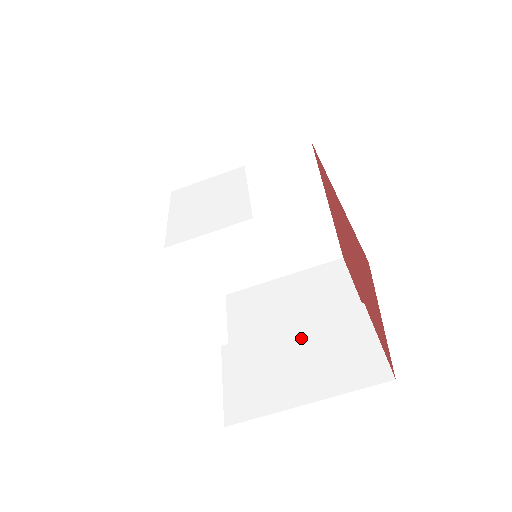
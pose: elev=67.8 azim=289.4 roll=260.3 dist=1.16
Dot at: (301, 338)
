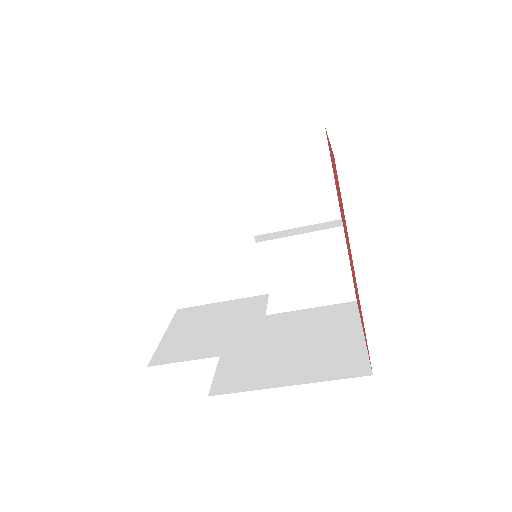
Dot at: (284, 255)
